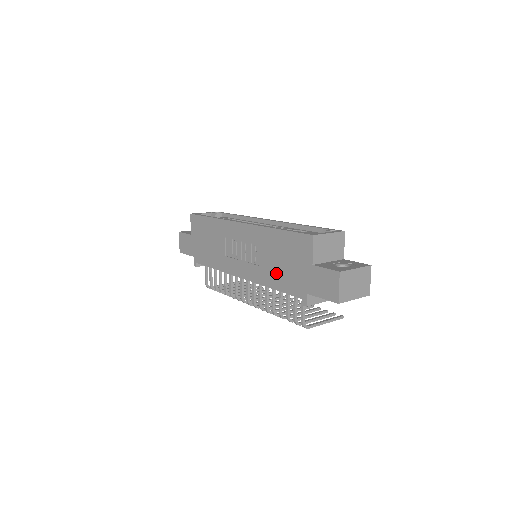
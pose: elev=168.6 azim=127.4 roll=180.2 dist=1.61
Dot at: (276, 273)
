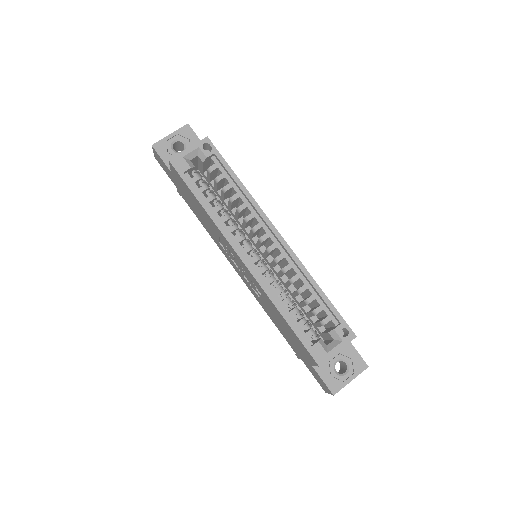
Dot at: (275, 321)
